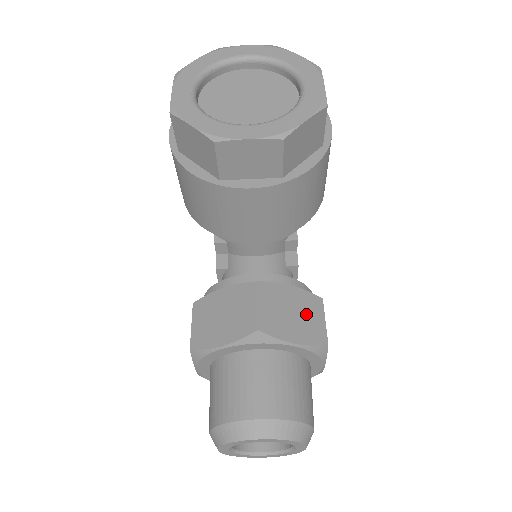
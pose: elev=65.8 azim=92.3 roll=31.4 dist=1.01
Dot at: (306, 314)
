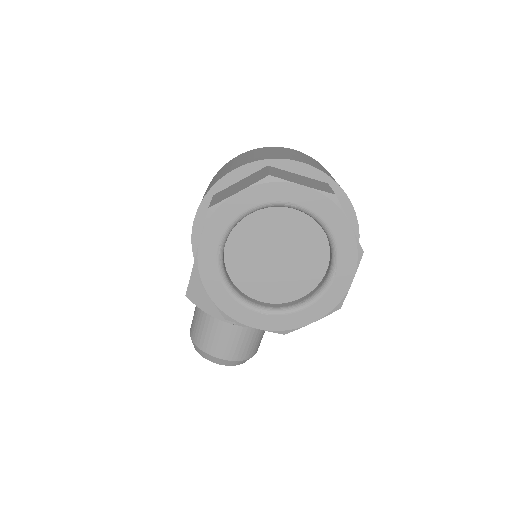
Dot at: occluded
